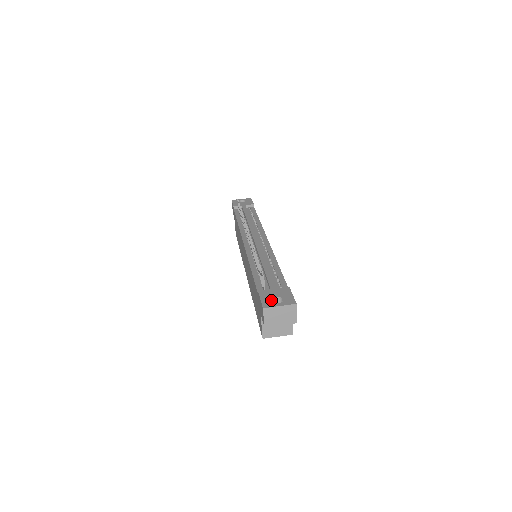
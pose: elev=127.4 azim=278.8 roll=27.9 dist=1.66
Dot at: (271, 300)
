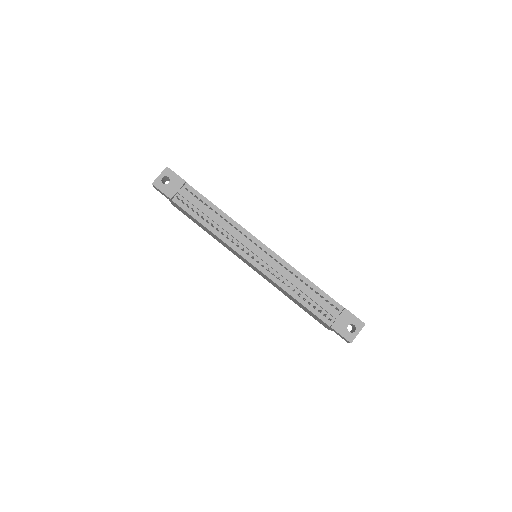
Dot at: (348, 332)
